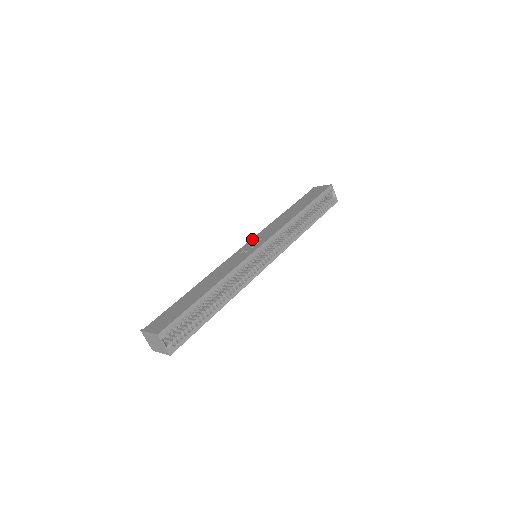
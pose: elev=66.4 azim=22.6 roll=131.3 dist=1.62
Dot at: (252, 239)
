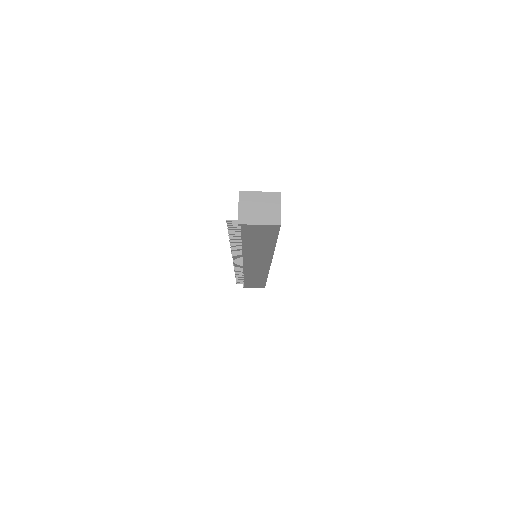
Dot at: occluded
